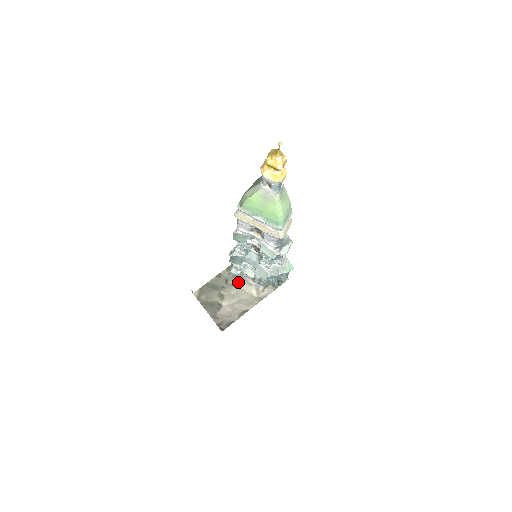
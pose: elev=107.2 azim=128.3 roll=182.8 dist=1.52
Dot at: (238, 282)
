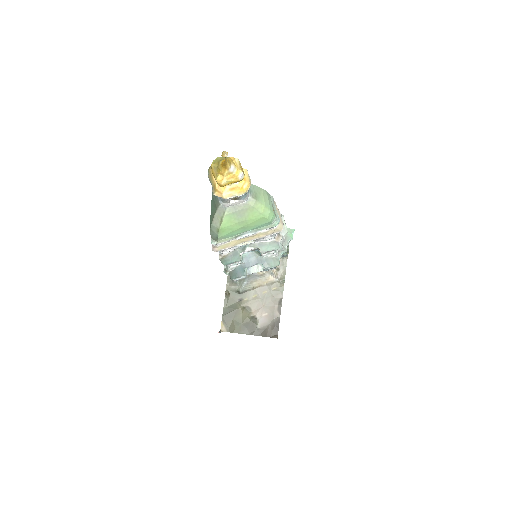
Dot at: (249, 283)
